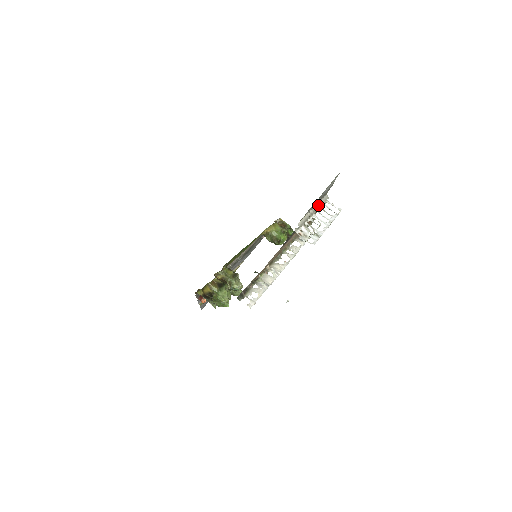
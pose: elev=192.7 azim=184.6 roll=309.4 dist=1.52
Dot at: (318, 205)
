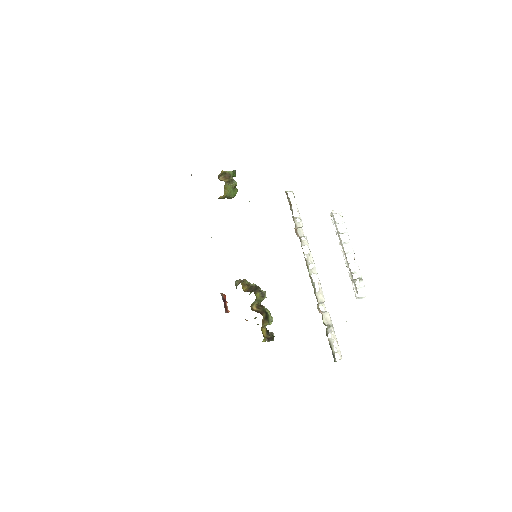
Dot at: (340, 240)
